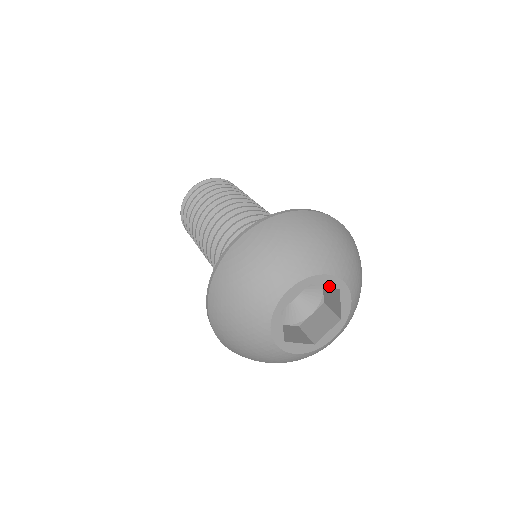
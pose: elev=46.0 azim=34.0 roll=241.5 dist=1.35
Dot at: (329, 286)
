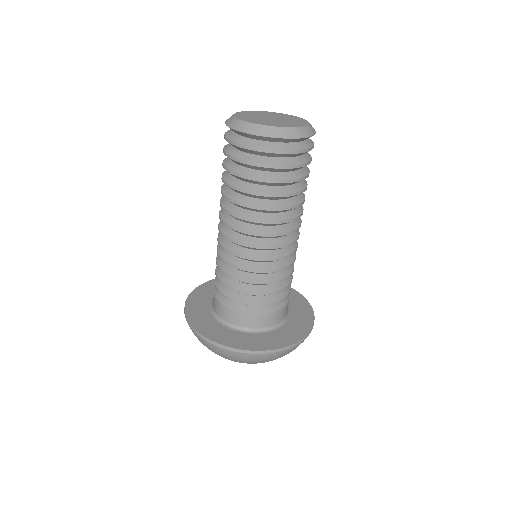
Dot at: occluded
